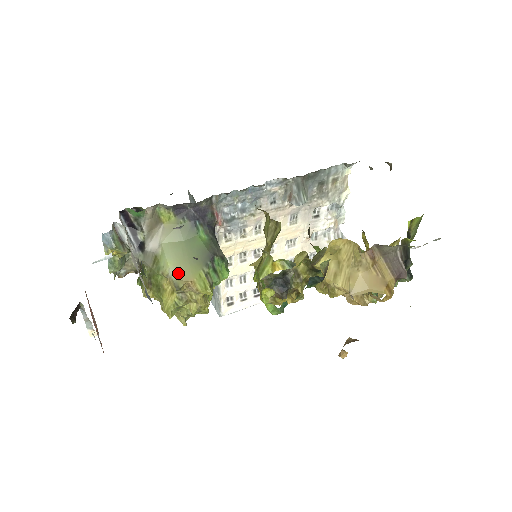
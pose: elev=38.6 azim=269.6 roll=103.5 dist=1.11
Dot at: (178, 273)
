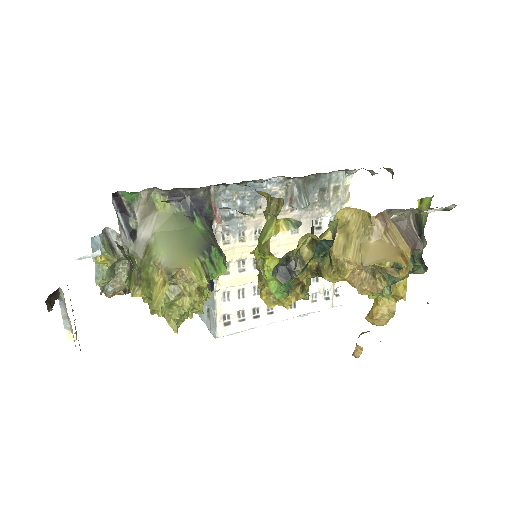
Dot at: (171, 261)
